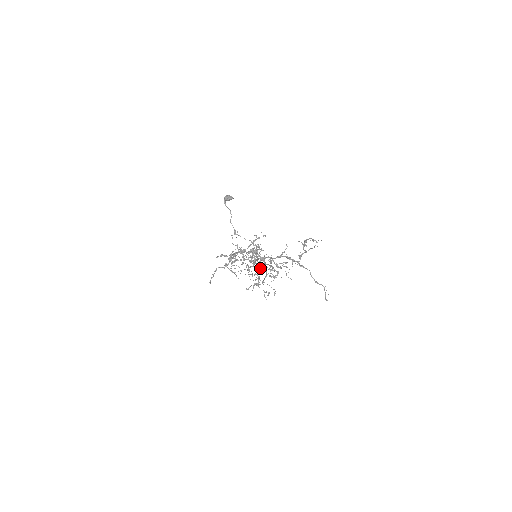
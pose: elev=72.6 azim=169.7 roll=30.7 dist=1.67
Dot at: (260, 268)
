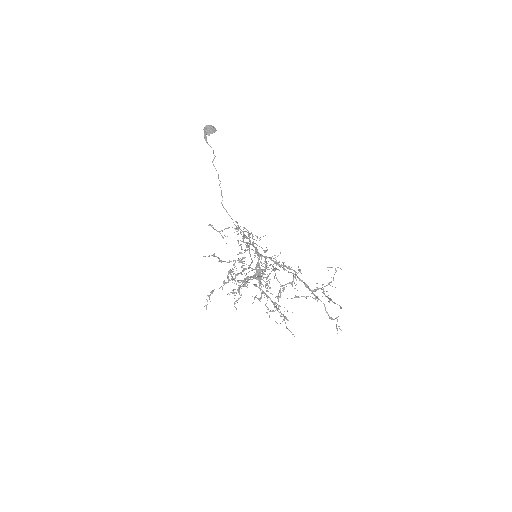
Dot at: occluded
